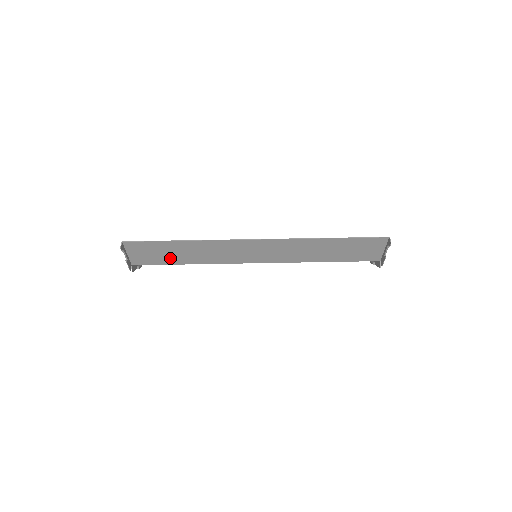
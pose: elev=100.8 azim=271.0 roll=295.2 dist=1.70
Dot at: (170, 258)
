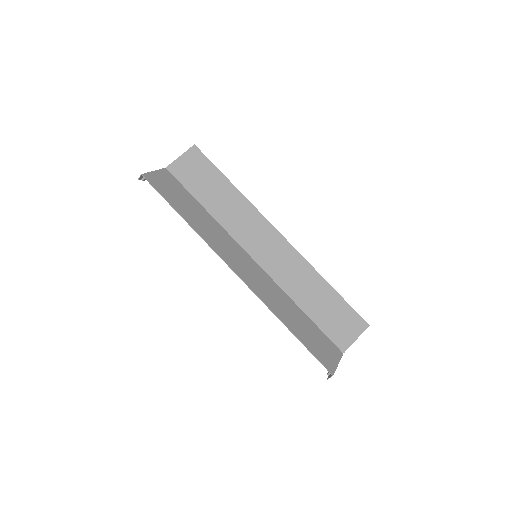
Dot at: (188, 200)
